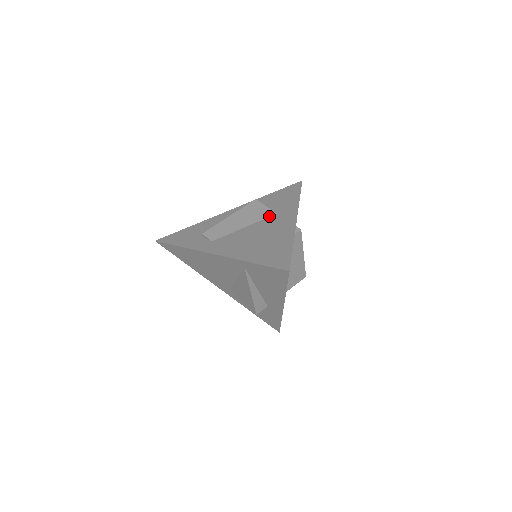
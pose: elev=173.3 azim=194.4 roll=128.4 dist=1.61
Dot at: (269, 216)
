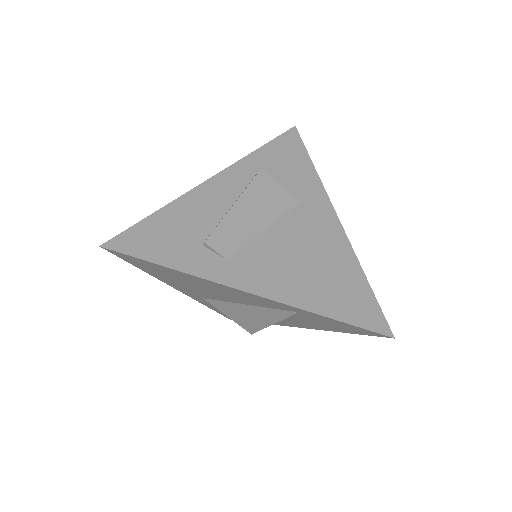
Dot at: (293, 206)
